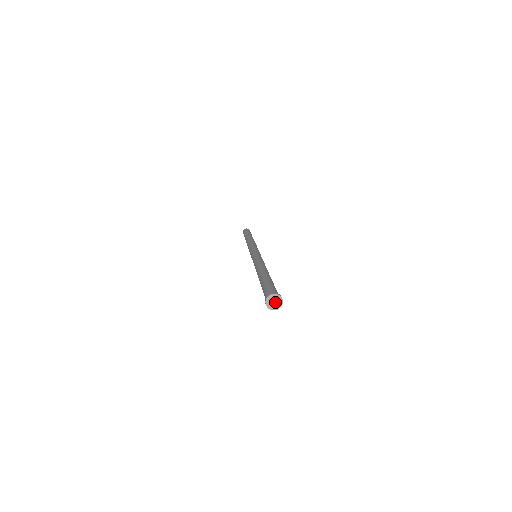
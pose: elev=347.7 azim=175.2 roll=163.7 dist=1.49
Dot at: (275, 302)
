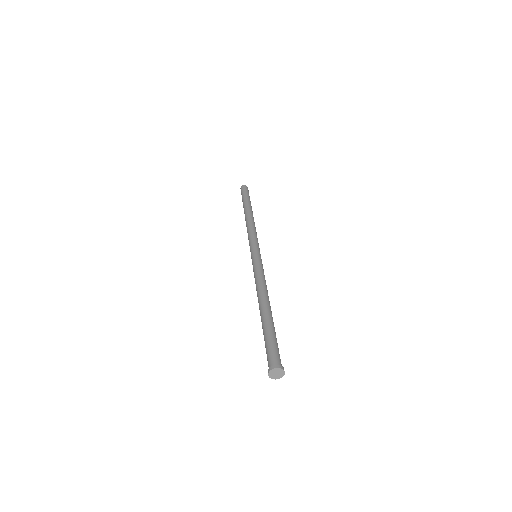
Dot at: (277, 374)
